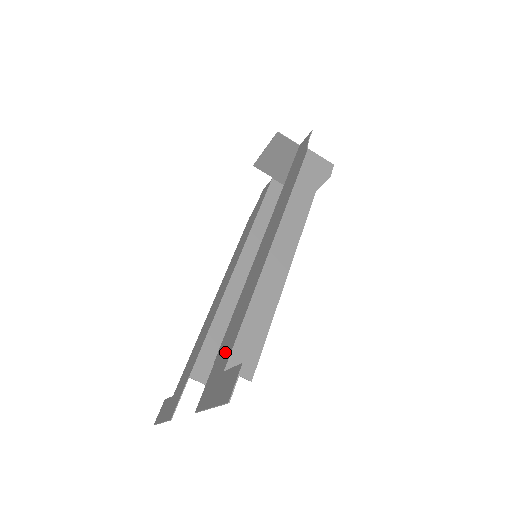
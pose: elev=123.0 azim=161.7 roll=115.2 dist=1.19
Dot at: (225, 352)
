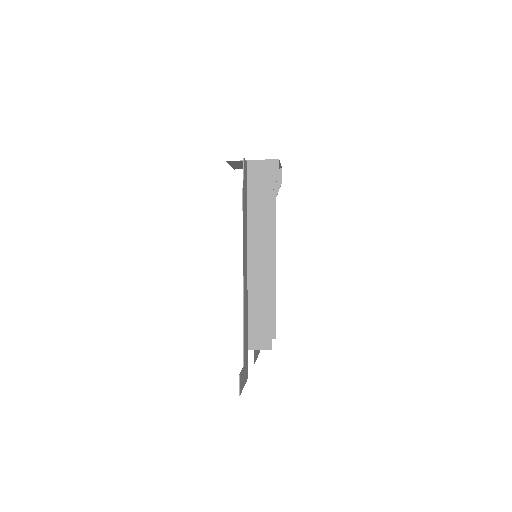
Dot at: (245, 350)
